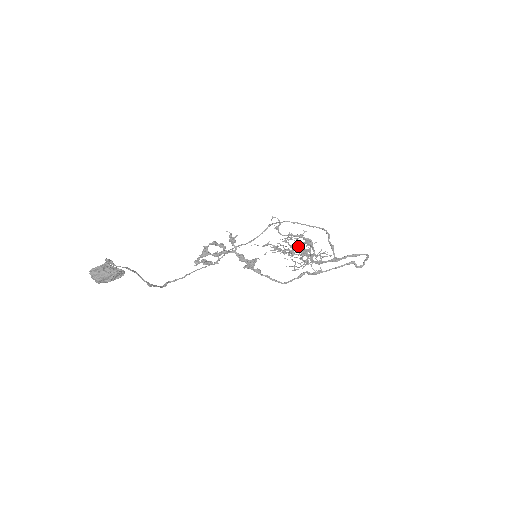
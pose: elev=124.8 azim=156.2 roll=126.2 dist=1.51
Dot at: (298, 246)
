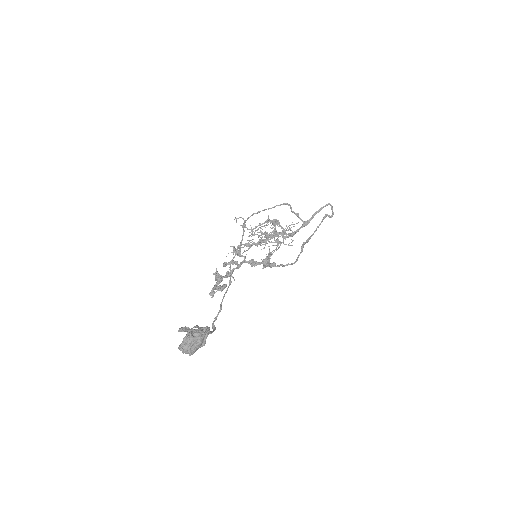
Dot at: occluded
